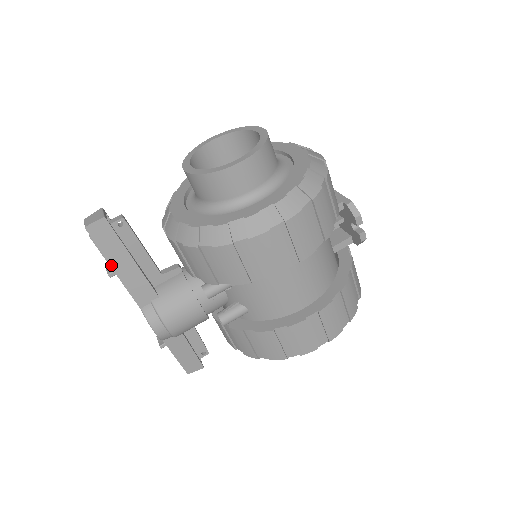
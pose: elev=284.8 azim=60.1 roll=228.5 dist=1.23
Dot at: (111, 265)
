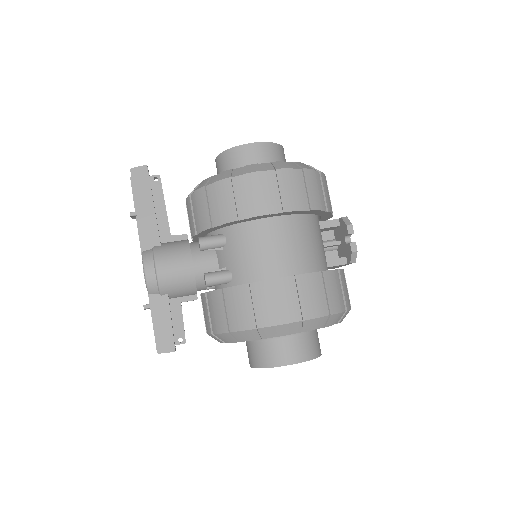
Dot at: (136, 204)
